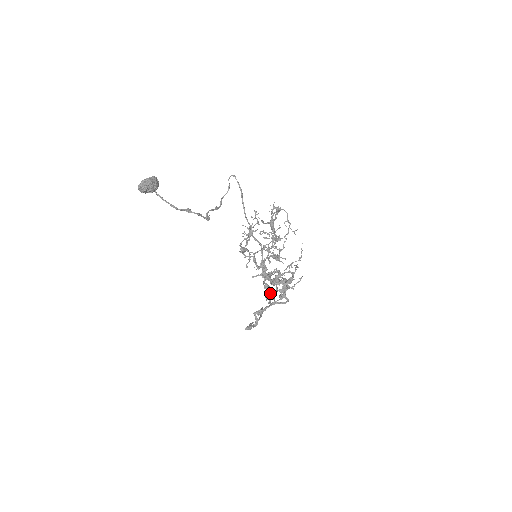
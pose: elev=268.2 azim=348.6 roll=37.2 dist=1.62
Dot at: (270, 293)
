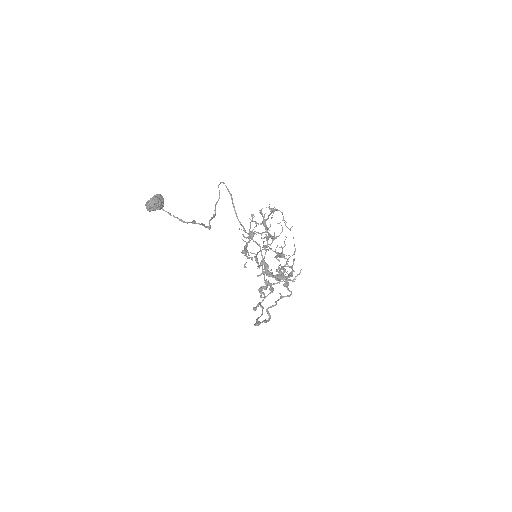
Dot at: (264, 288)
